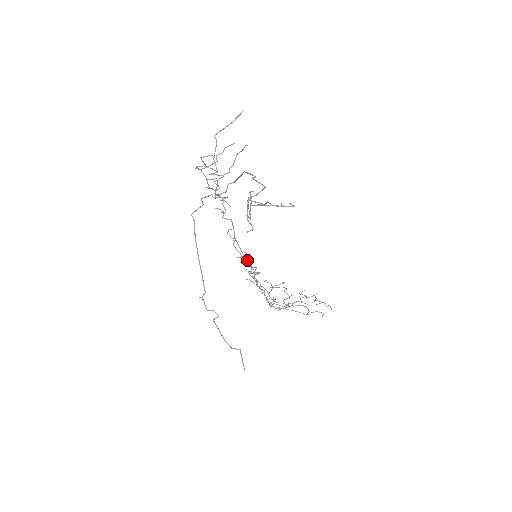
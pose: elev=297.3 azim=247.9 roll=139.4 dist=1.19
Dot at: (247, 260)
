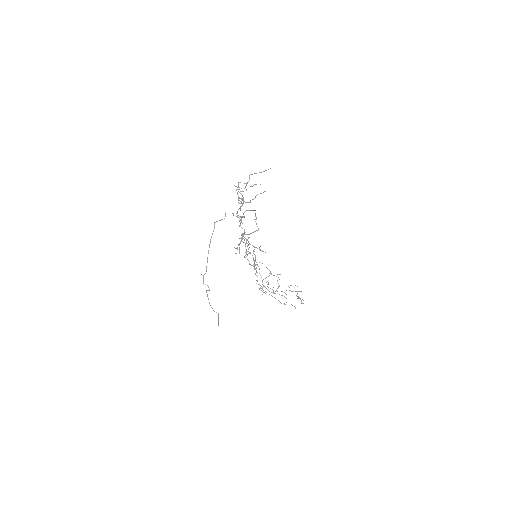
Dot at: occluded
